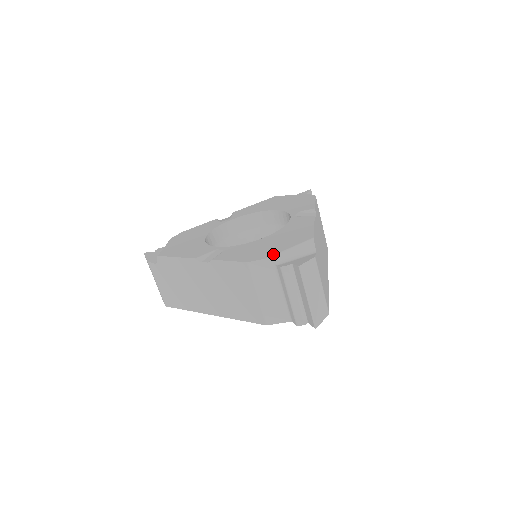
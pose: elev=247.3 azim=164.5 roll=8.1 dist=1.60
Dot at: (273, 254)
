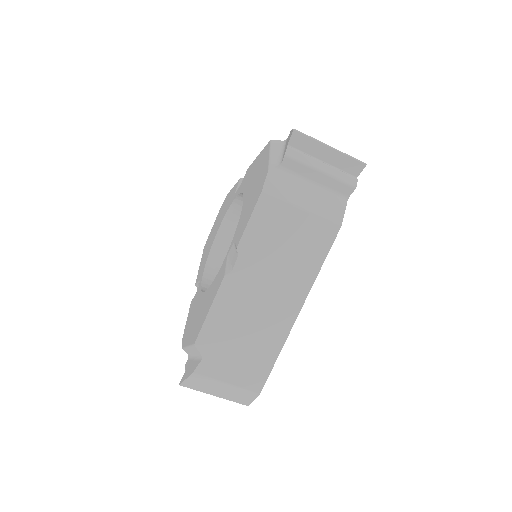
Dot at: (267, 167)
